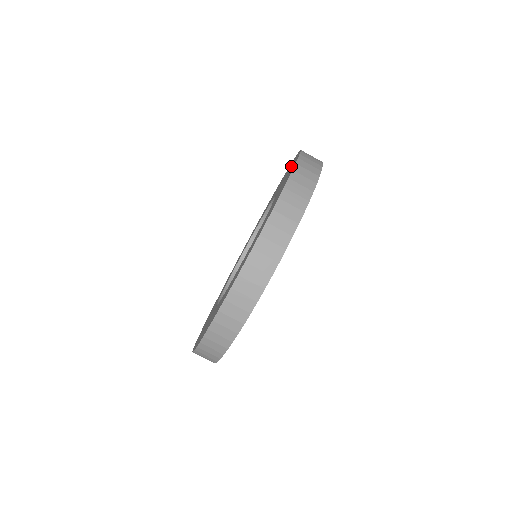
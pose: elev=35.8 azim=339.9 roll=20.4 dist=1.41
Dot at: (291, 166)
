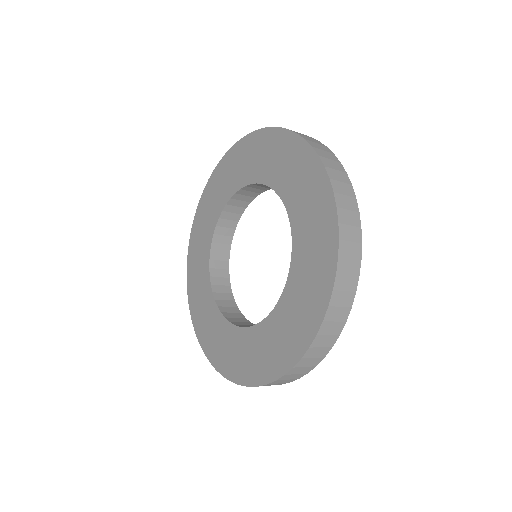
Dot at: (309, 183)
